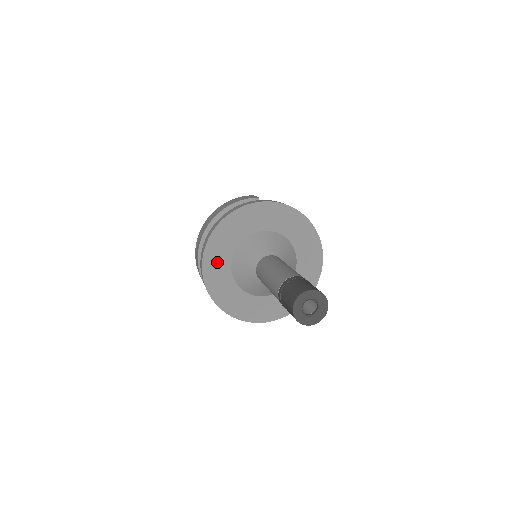
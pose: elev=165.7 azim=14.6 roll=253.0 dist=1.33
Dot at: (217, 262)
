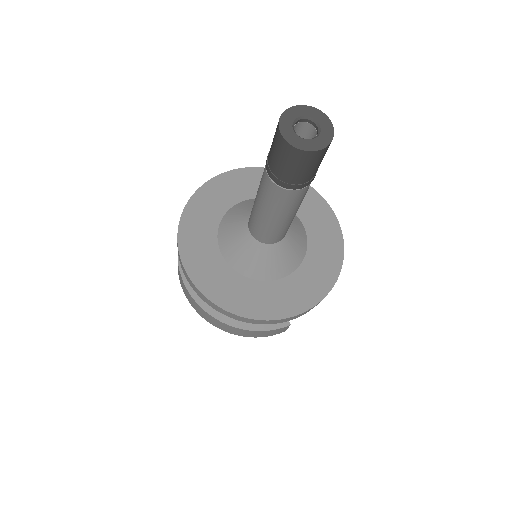
Dot at: (220, 283)
